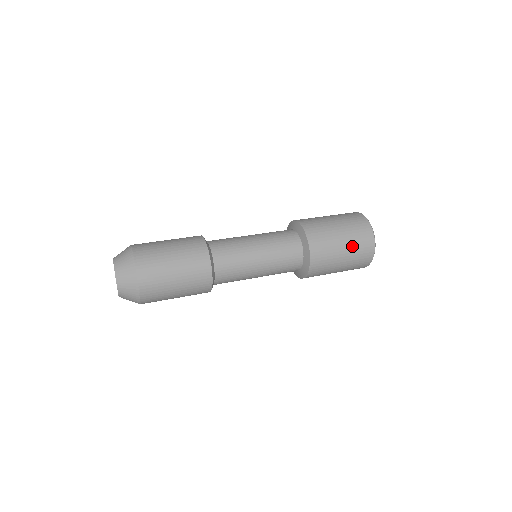
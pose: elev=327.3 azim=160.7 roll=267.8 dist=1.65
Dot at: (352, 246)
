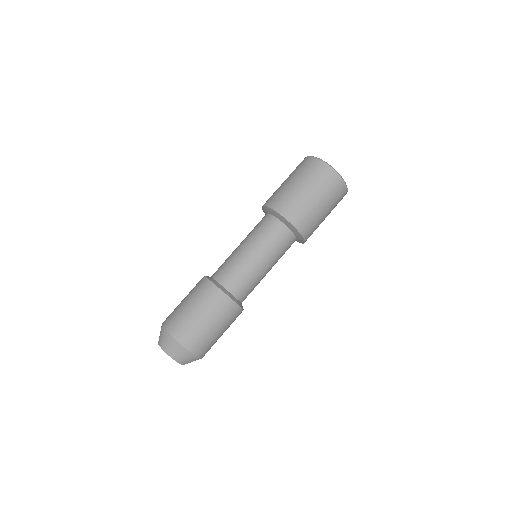
Dot at: (318, 188)
